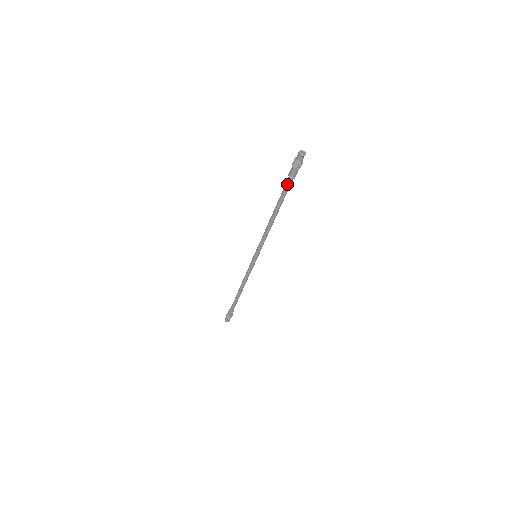
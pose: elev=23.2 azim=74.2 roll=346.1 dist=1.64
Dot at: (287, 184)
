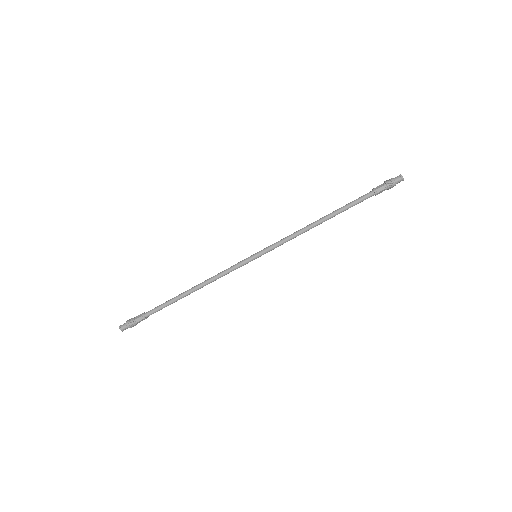
Dot at: (365, 196)
